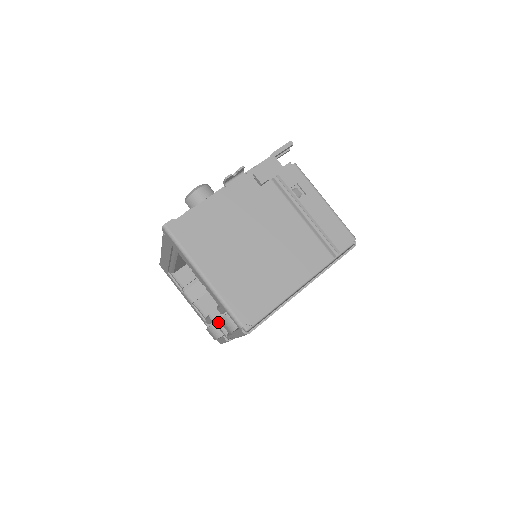
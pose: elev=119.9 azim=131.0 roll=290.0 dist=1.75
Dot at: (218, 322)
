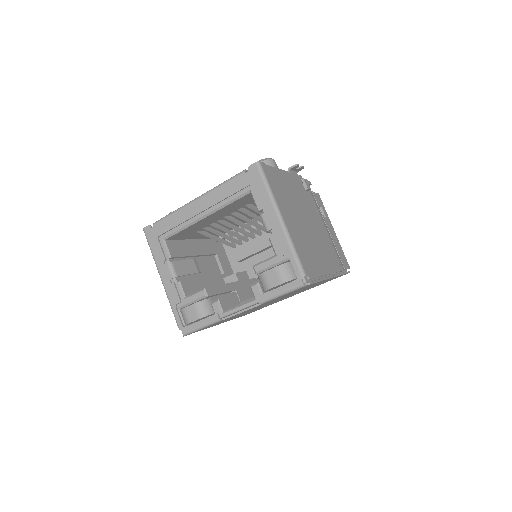
Dot at: (210, 300)
